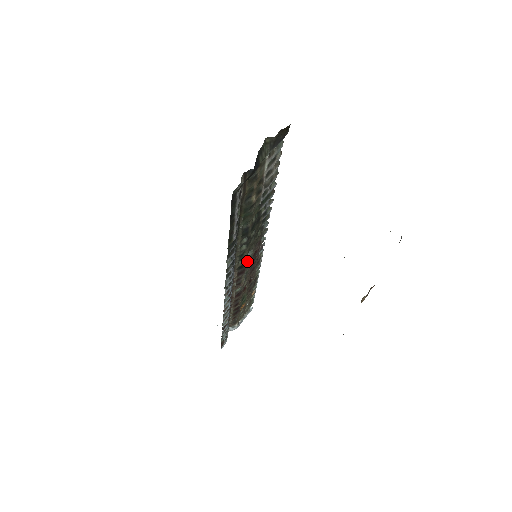
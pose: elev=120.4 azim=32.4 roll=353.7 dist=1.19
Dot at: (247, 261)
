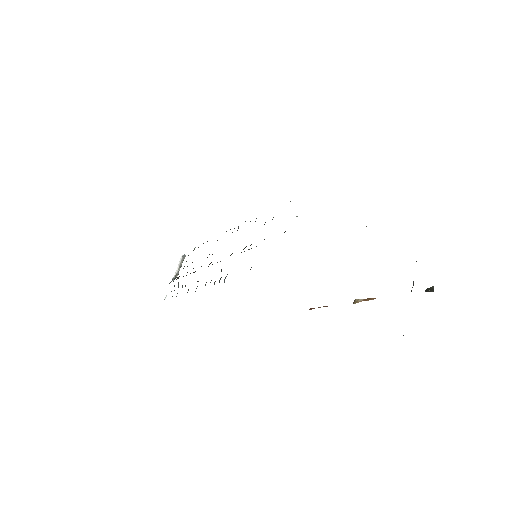
Dot at: occluded
